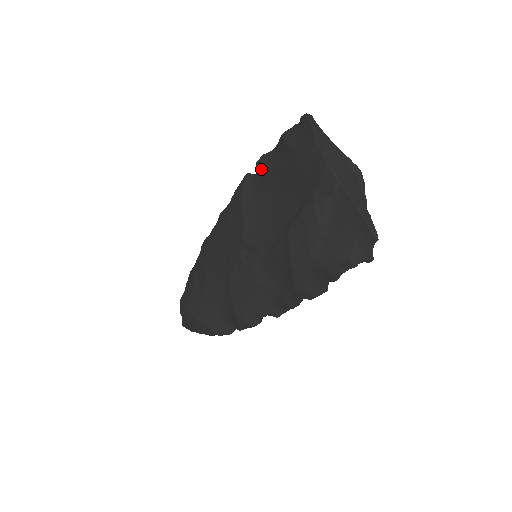
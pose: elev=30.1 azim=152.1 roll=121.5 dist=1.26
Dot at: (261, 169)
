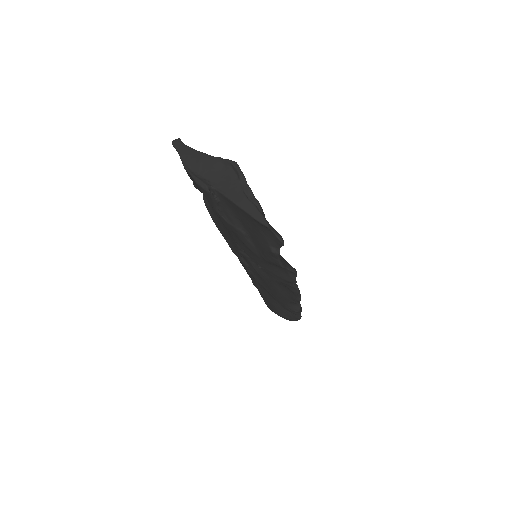
Dot at: occluded
